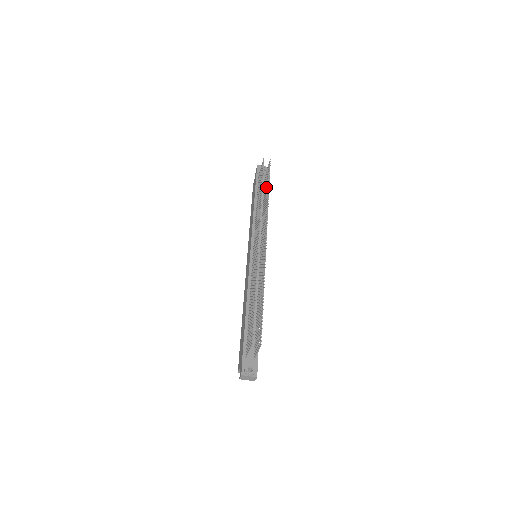
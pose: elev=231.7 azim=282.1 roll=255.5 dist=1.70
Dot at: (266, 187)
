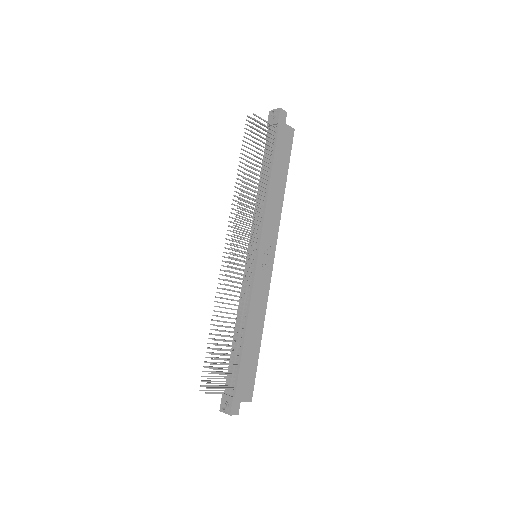
Dot at: (256, 157)
